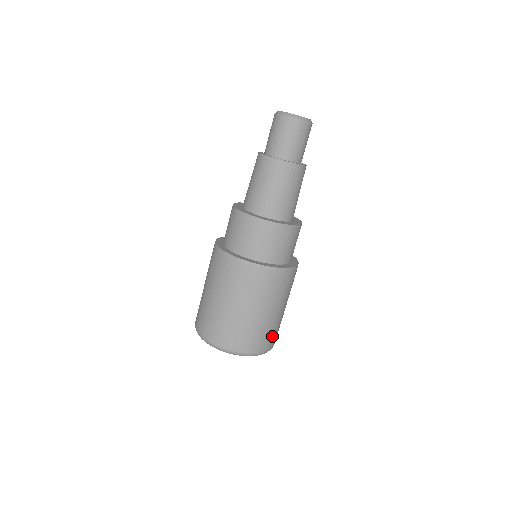
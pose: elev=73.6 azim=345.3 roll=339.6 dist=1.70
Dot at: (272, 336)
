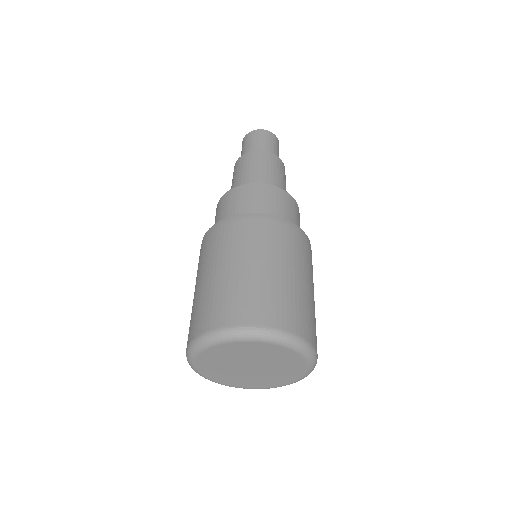
Dot at: occluded
